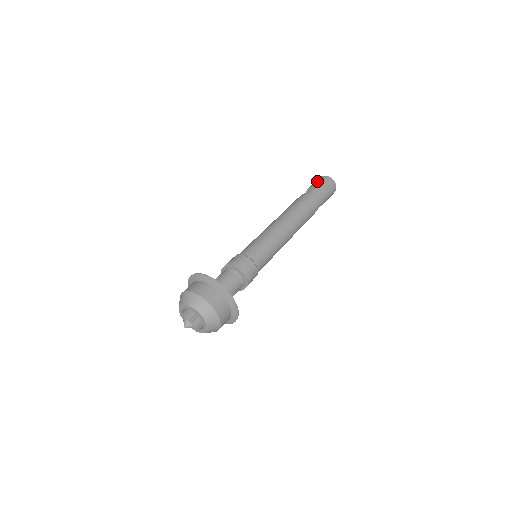
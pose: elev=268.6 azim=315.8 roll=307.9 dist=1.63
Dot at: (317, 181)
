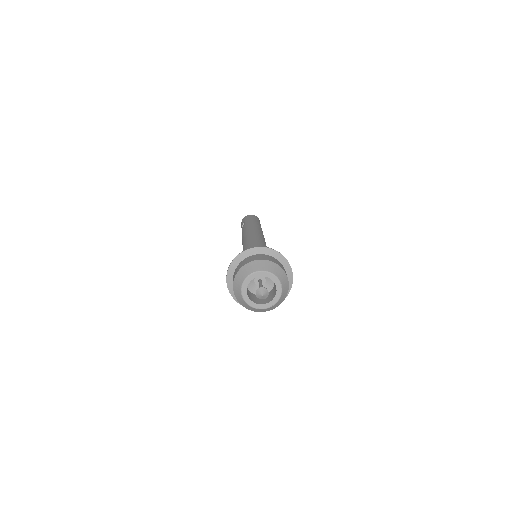
Dot at: (244, 219)
